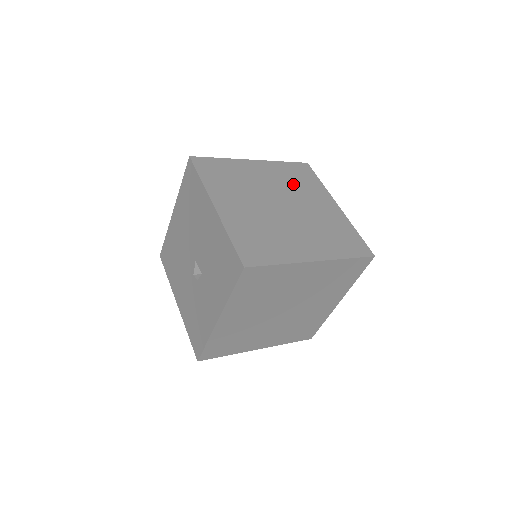
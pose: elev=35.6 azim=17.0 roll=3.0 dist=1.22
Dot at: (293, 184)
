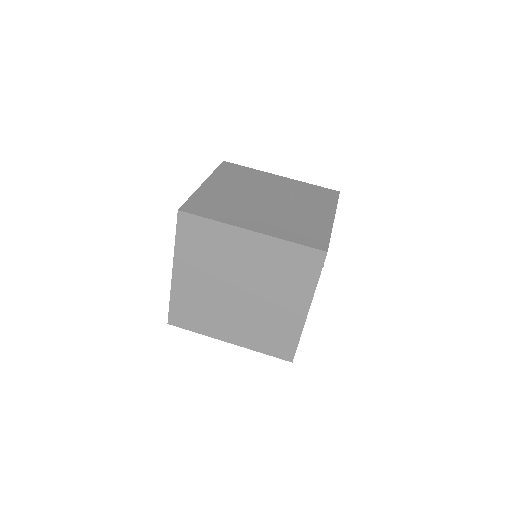
Dot at: (301, 195)
